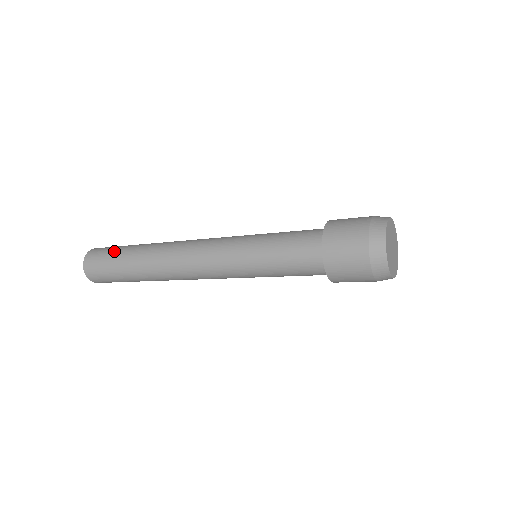
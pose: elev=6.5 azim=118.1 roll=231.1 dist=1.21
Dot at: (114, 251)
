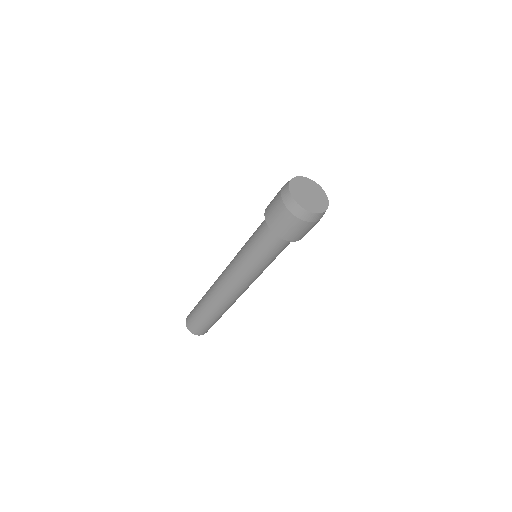
Dot at: (196, 305)
